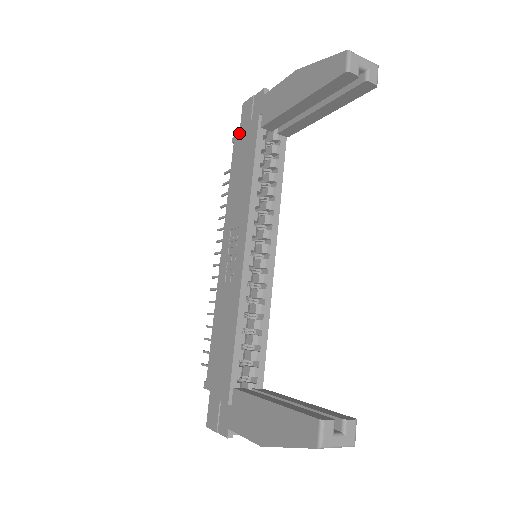
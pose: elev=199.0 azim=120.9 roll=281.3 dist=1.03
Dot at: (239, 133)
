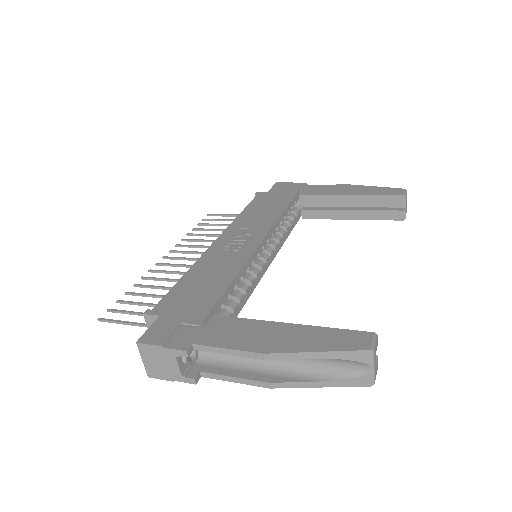
Dot at: (268, 191)
